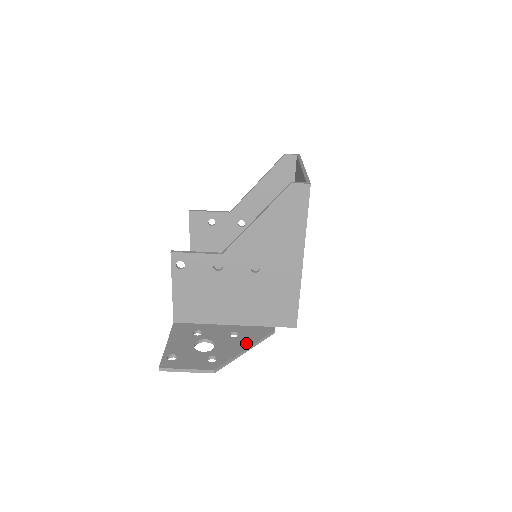
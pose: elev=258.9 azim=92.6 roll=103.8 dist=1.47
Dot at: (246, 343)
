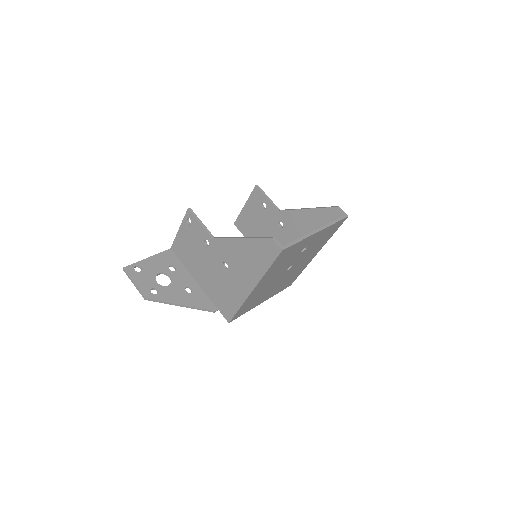
Dot at: (186, 301)
